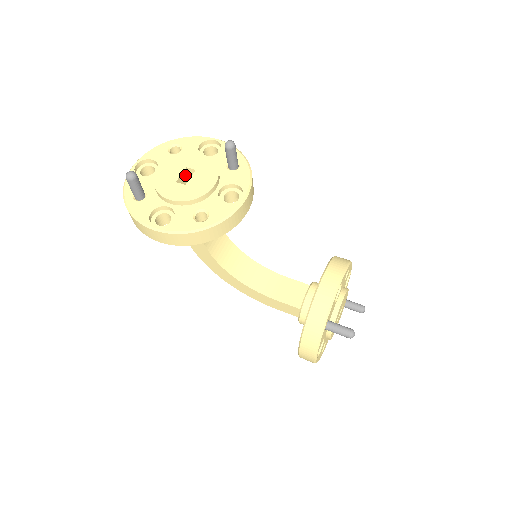
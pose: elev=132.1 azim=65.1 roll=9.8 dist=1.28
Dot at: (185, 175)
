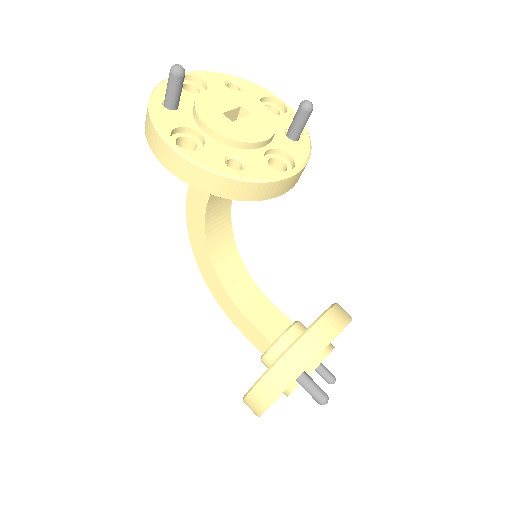
Dot at: (234, 115)
